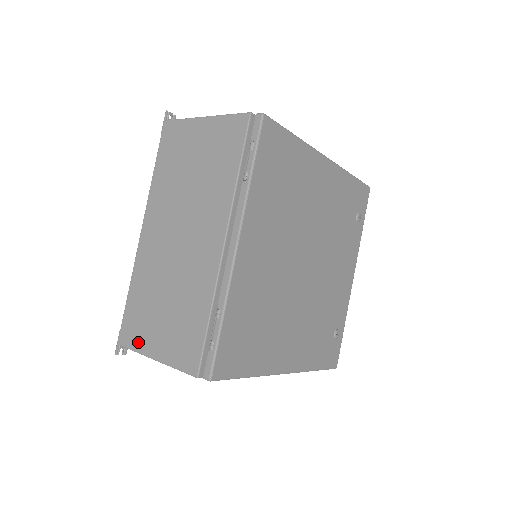
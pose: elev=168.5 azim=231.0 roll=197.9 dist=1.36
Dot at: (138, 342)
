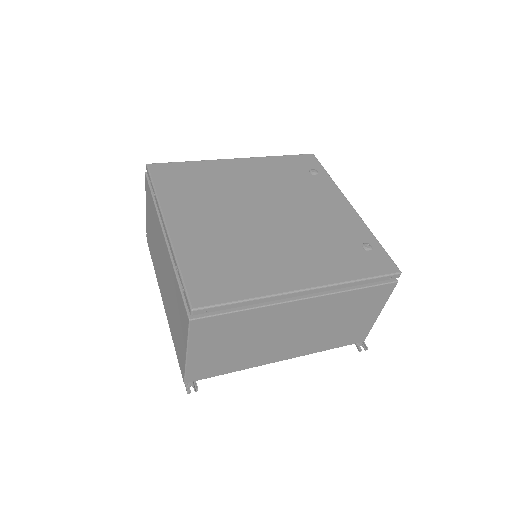
Dot at: (183, 361)
